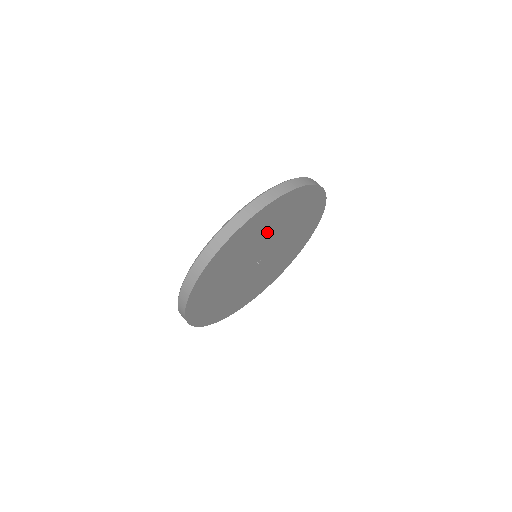
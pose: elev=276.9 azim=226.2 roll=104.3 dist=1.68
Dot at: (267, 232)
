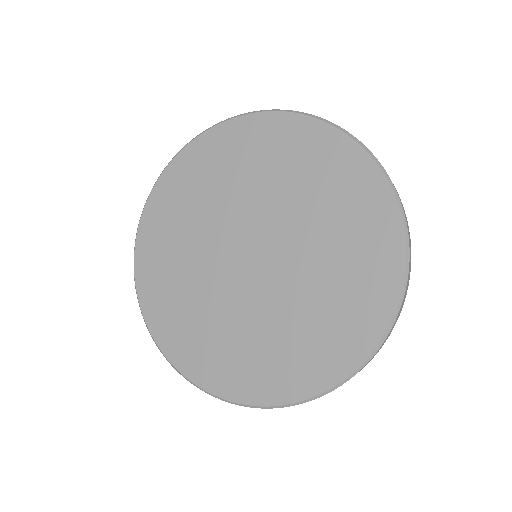
Dot at: occluded
